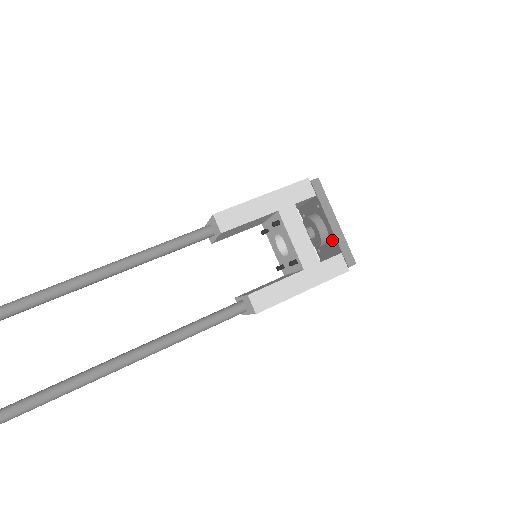
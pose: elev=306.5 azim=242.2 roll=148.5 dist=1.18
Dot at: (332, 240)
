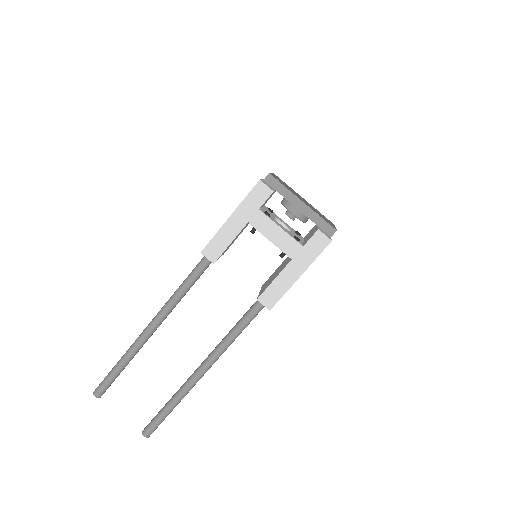
Dot at: occluded
